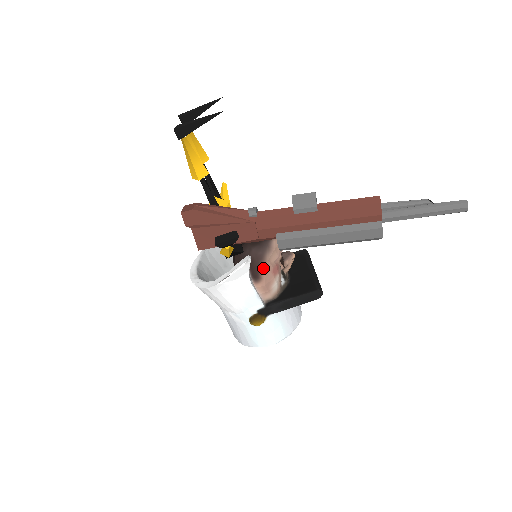
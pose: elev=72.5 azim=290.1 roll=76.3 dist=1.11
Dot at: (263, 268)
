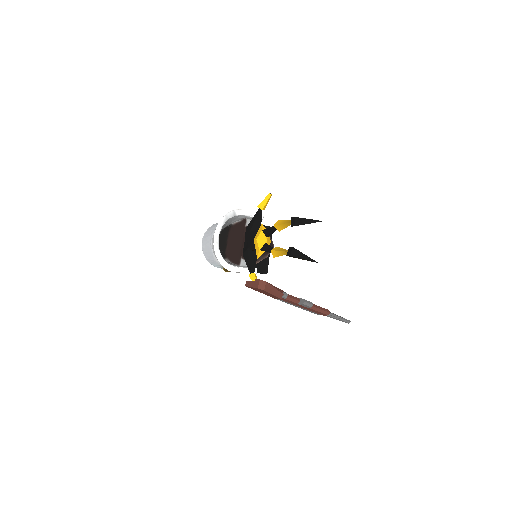
Dot at: occluded
